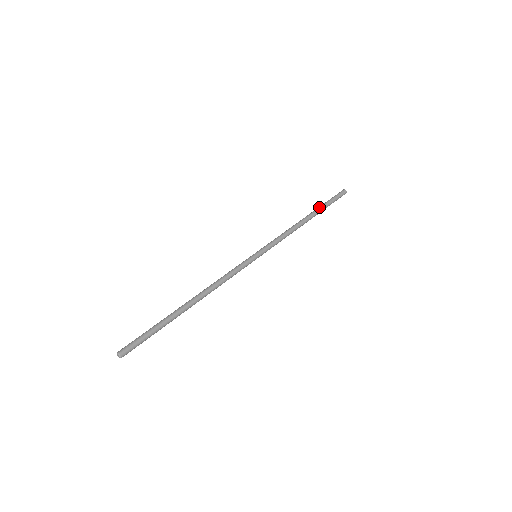
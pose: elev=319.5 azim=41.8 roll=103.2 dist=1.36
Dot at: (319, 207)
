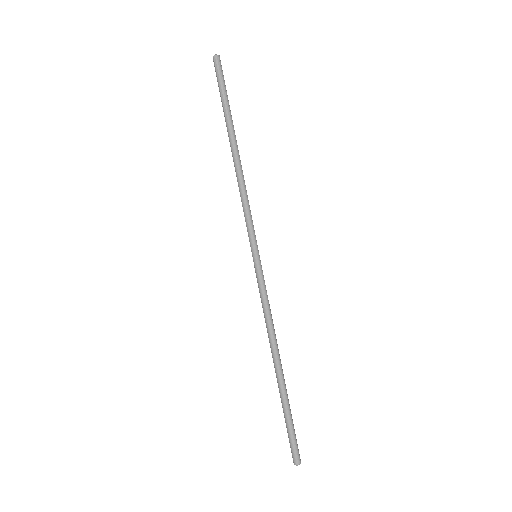
Dot at: (225, 121)
